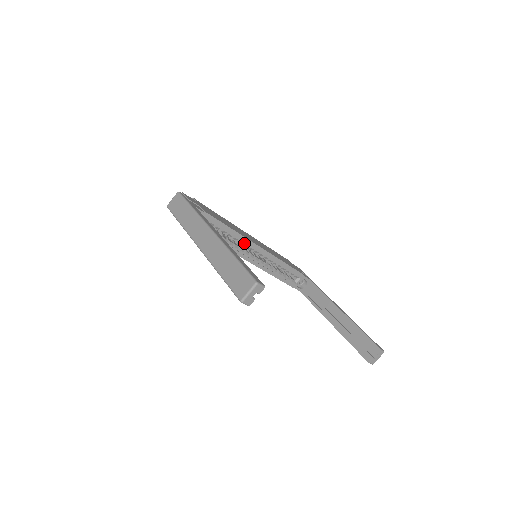
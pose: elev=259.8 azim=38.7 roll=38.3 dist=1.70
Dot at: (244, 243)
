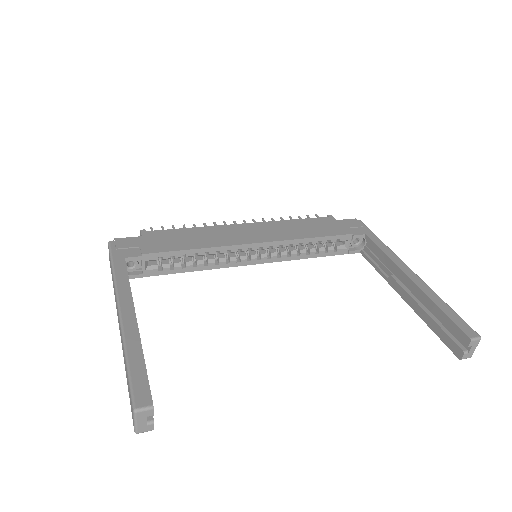
Dot at: (229, 251)
